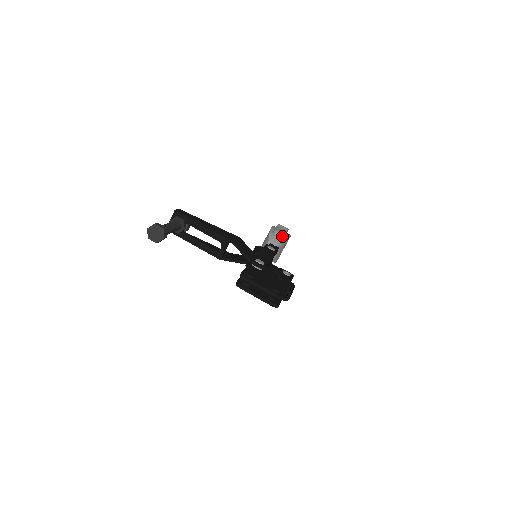
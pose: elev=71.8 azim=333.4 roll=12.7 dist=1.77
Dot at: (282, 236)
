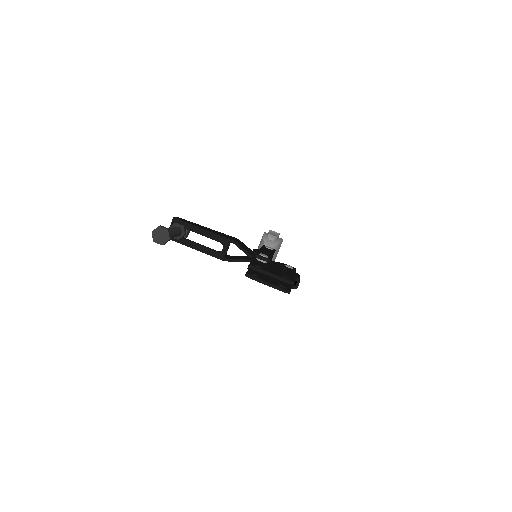
Dot at: (276, 239)
